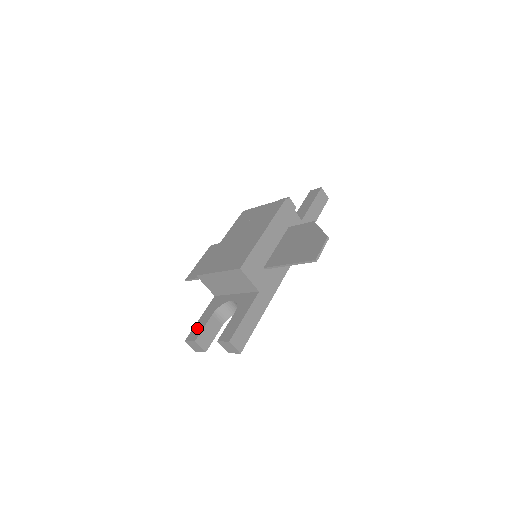
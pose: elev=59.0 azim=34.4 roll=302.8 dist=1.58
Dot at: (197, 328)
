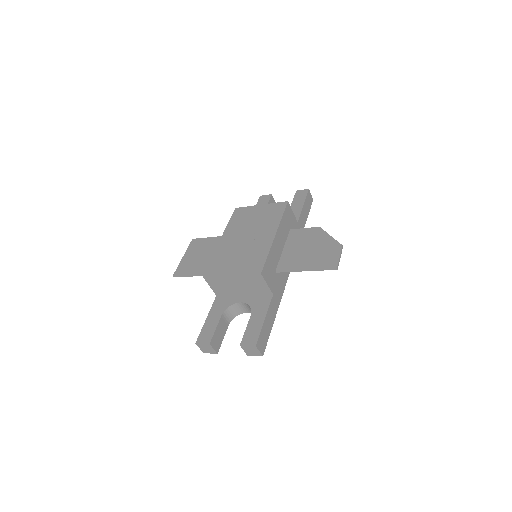
Dot at: (207, 330)
